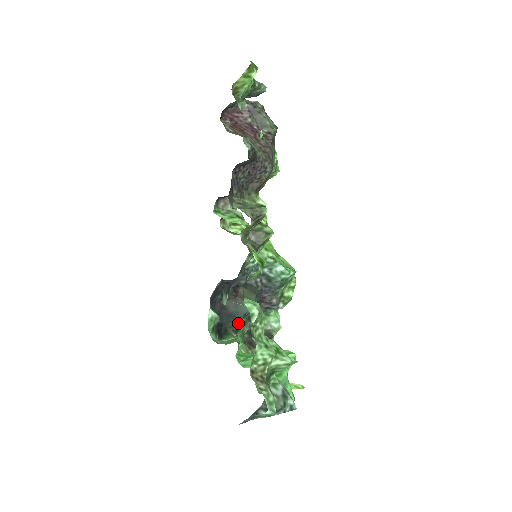
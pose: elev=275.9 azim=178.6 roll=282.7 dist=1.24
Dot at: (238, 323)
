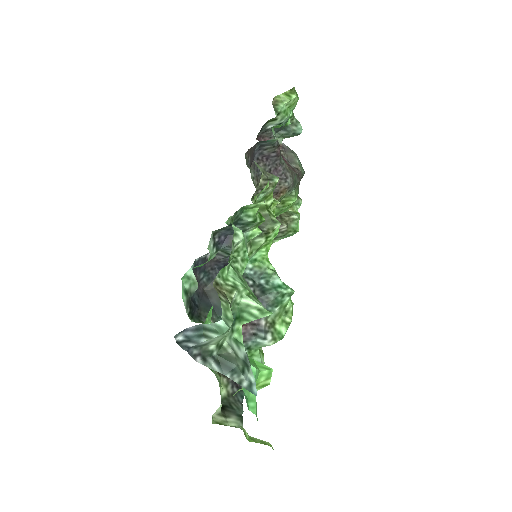
Dot at: (216, 320)
